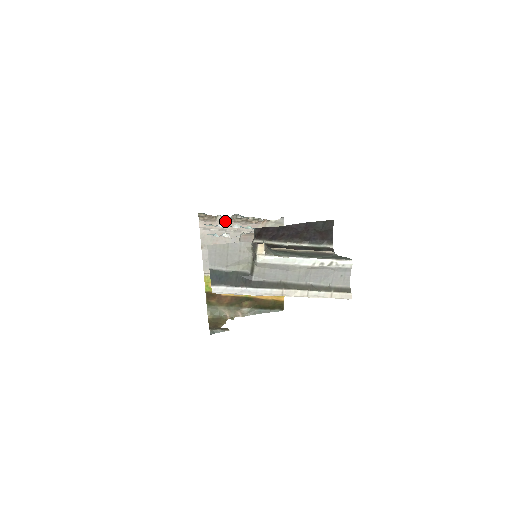
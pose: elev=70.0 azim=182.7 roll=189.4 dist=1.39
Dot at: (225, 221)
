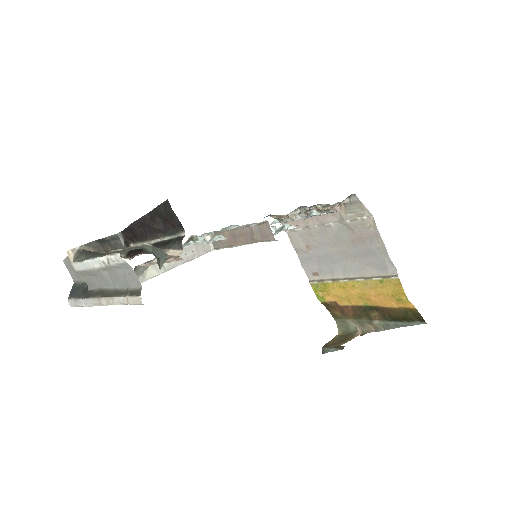
Dot at: occluded
